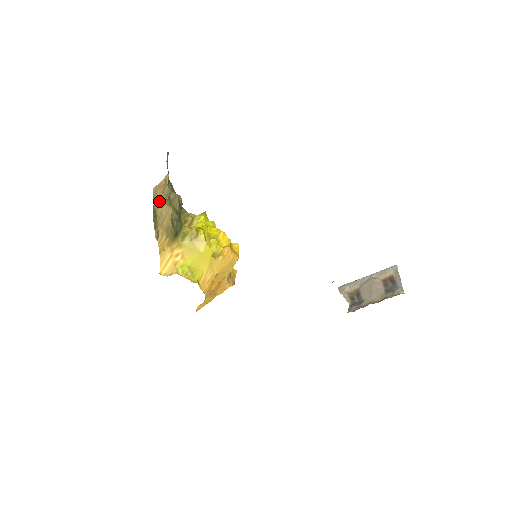
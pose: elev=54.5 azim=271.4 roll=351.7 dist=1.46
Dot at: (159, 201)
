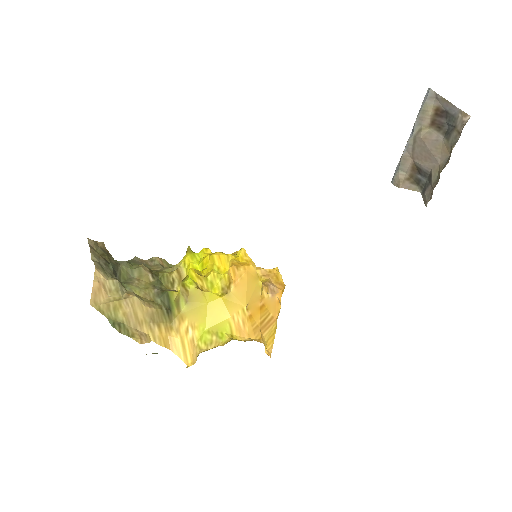
Dot at: (110, 307)
